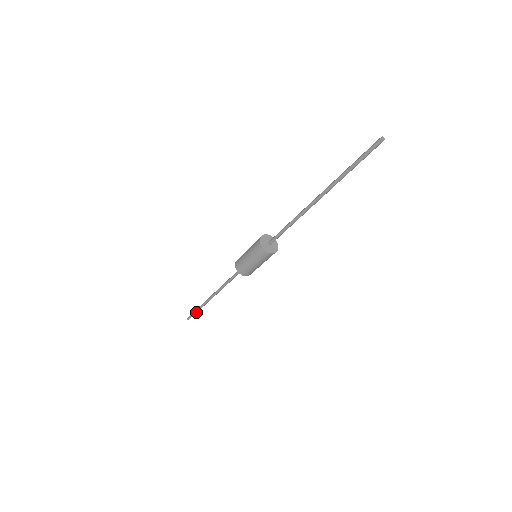
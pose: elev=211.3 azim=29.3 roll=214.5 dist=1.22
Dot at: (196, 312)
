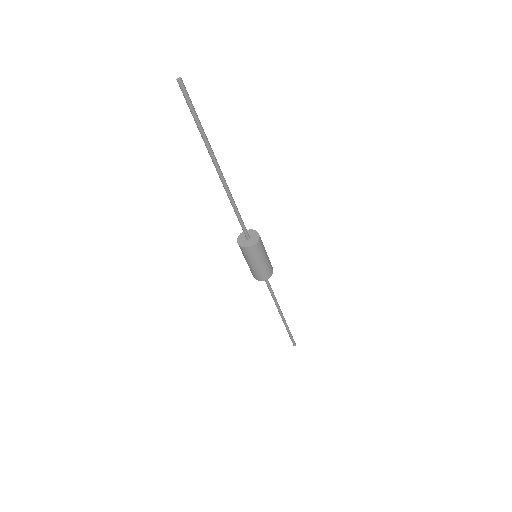
Dot at: (290, 335)
